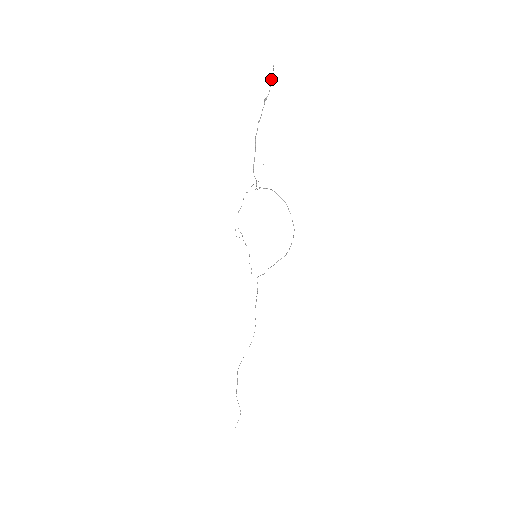
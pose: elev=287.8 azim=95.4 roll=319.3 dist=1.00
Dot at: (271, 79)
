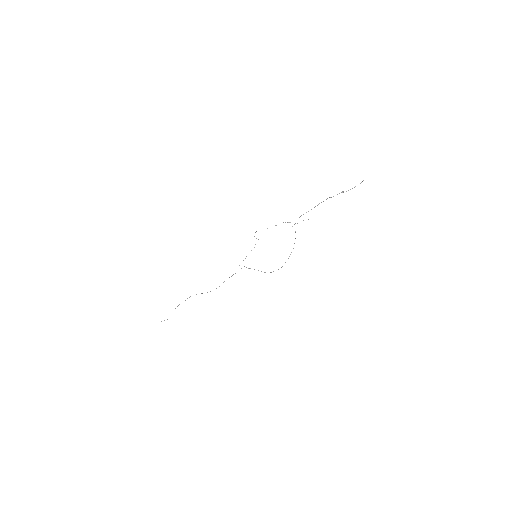
Dot at: (355, 186)
